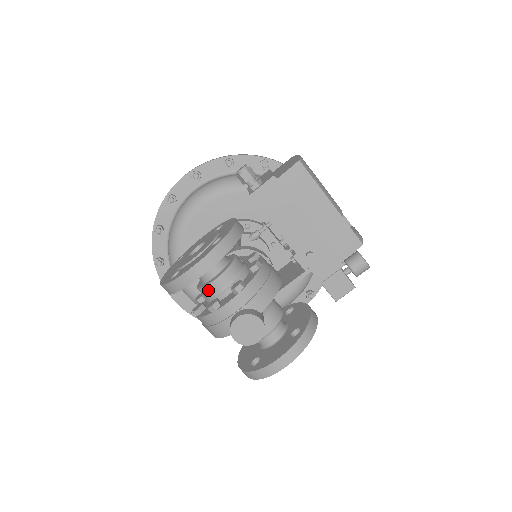
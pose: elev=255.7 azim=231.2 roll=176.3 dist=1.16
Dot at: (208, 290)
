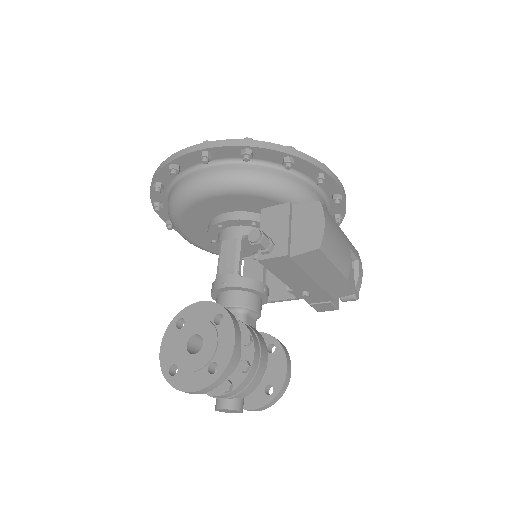
Dot at: occluded
